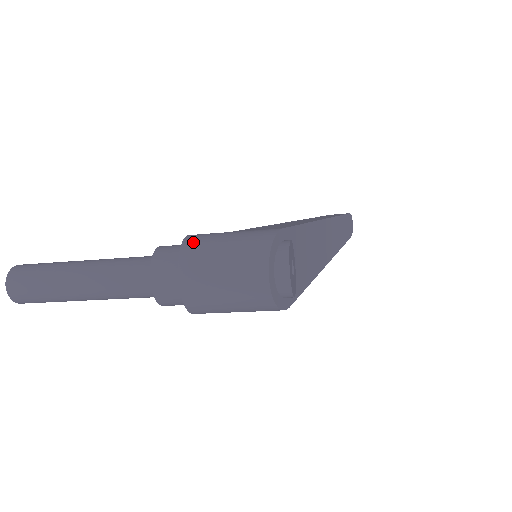
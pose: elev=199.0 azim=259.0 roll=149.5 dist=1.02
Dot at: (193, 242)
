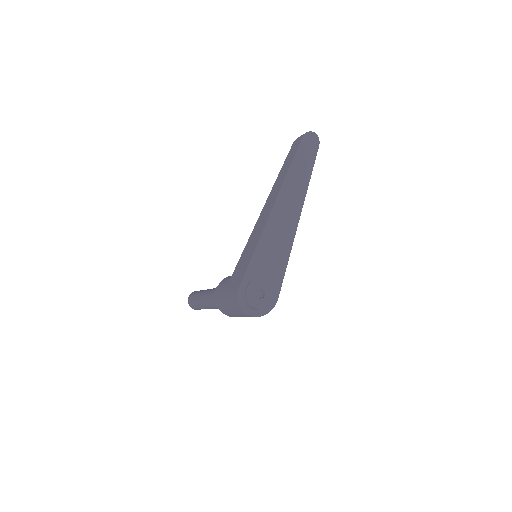
Dot at: (218, 301)
